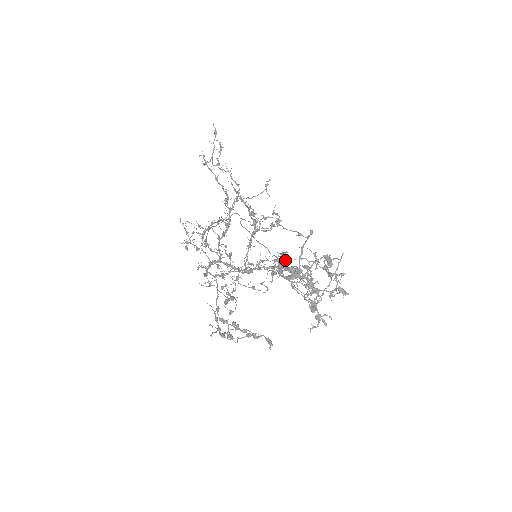
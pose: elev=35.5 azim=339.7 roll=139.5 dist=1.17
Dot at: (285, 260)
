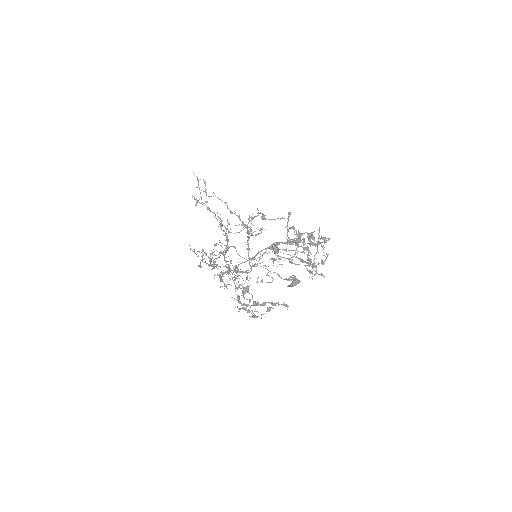
Dot at: occluded
